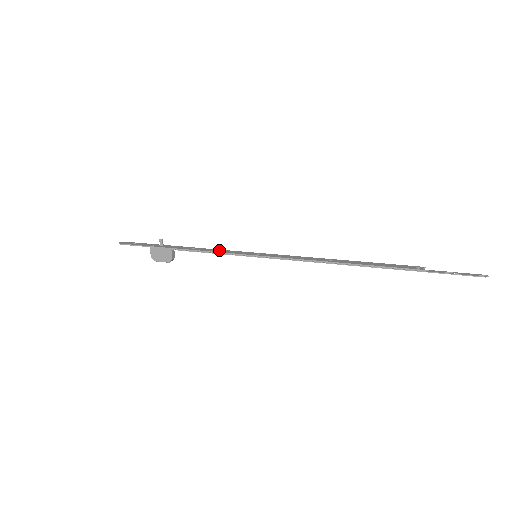
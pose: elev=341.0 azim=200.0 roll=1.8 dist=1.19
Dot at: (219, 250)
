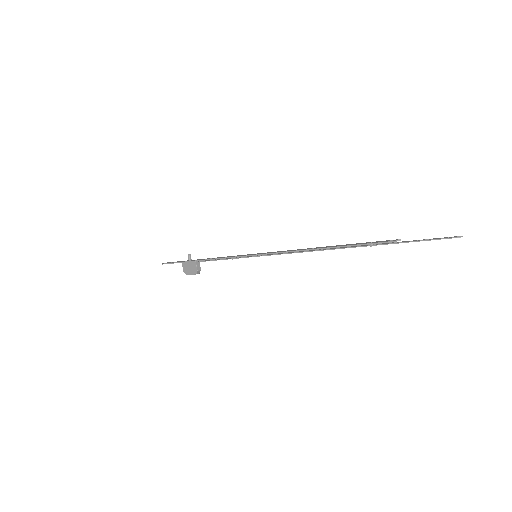
Dot at: (229, 256)
